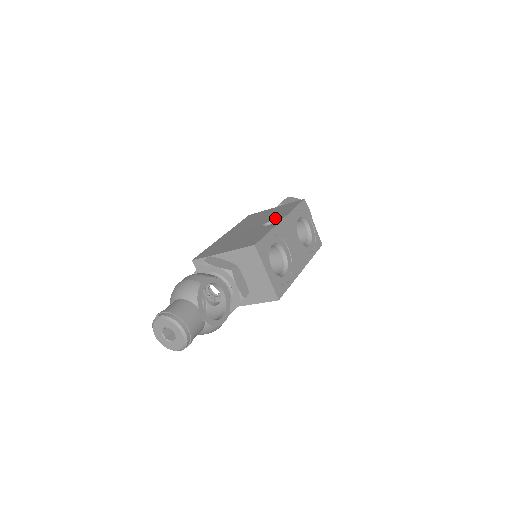
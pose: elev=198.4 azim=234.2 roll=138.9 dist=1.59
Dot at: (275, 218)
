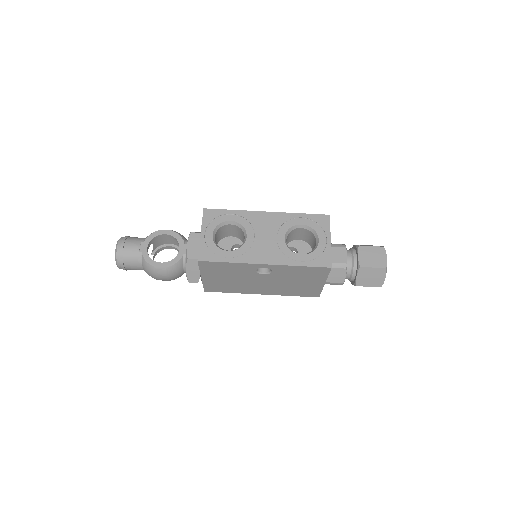
Dot at: occluded
